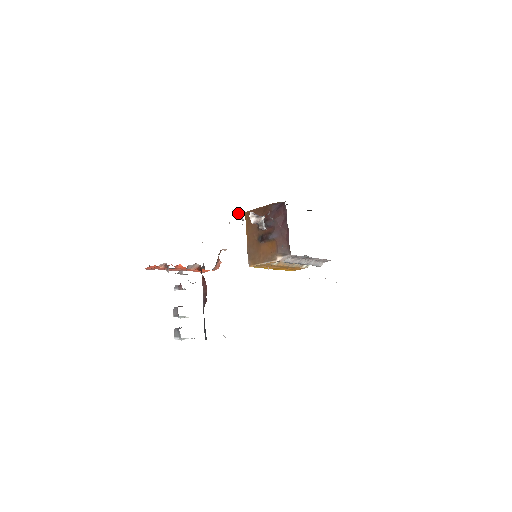
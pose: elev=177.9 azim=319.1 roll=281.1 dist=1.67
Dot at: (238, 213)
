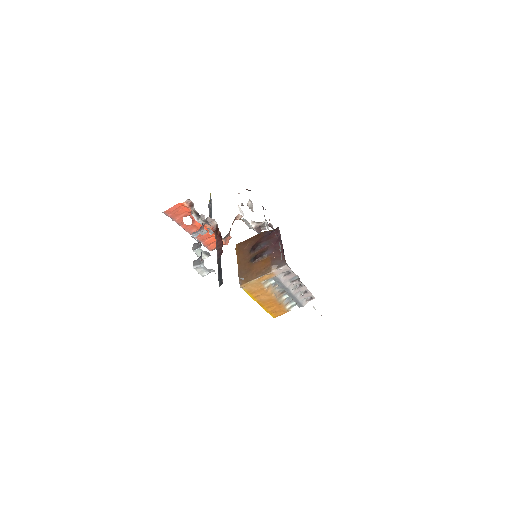
Dot at: (248, 202)
